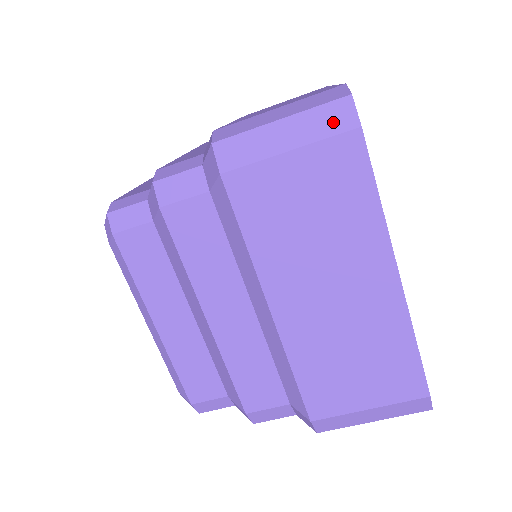
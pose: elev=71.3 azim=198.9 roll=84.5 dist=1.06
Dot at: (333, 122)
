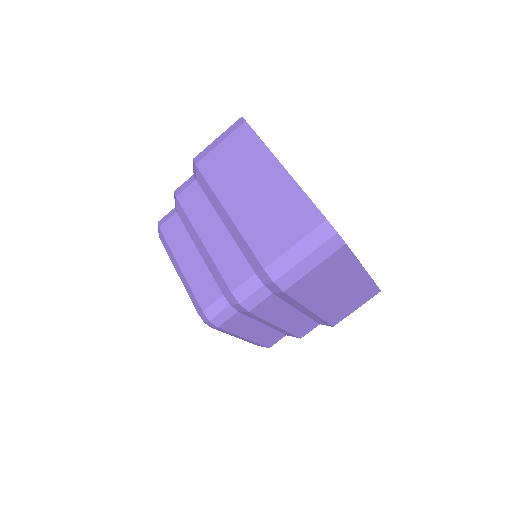
Dot at: (332, 247)
